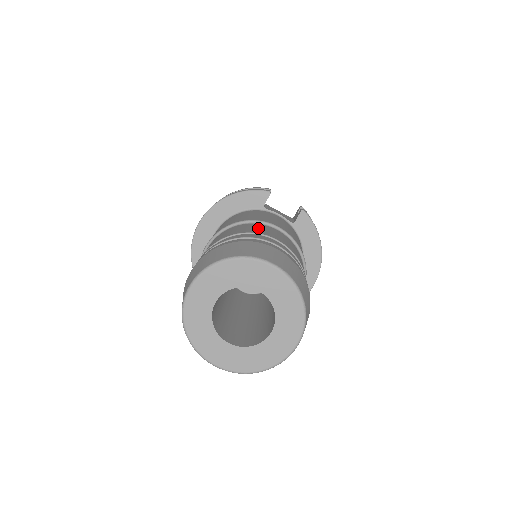
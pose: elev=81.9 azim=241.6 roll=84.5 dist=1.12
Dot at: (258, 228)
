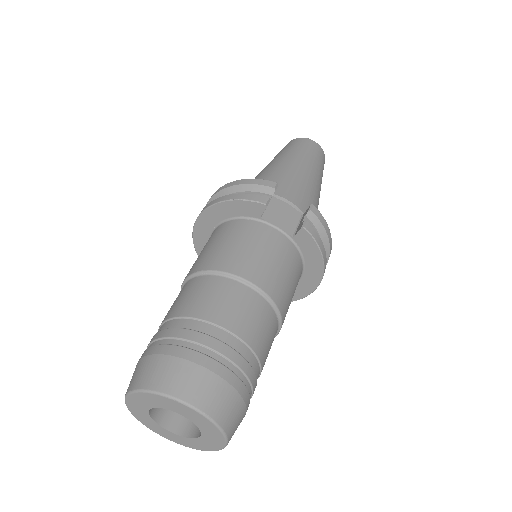
Dot at: (219, 299)
